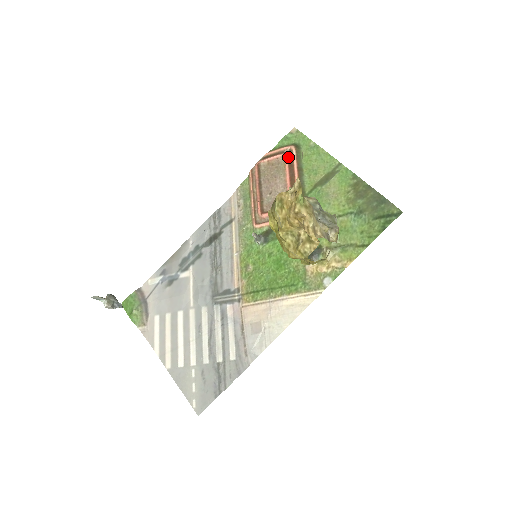
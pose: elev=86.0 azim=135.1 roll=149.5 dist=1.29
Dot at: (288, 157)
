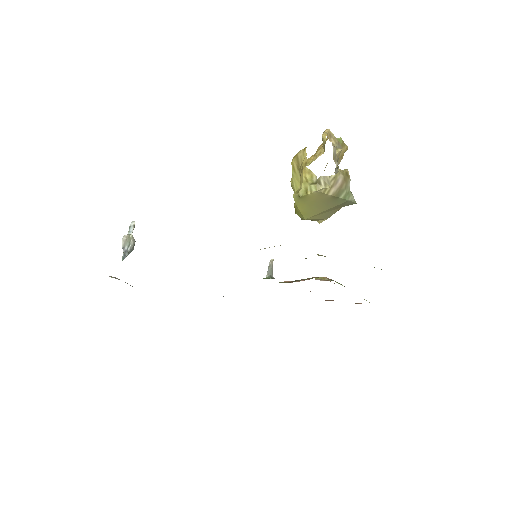
Dot at: occluded
